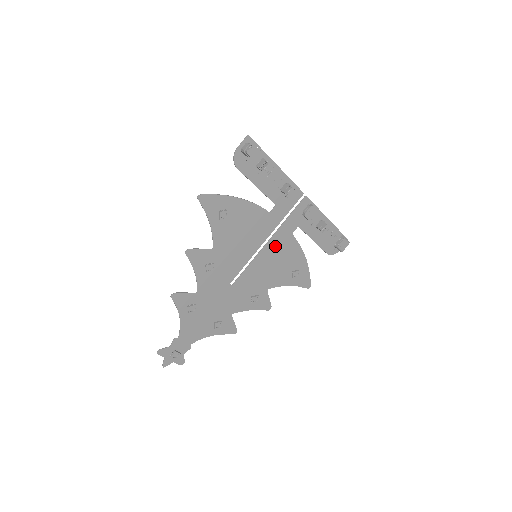
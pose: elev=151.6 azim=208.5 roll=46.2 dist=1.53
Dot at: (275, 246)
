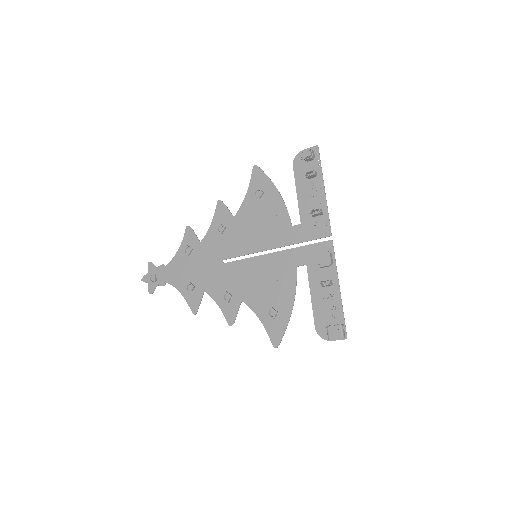
Dot at: (276, 264)
